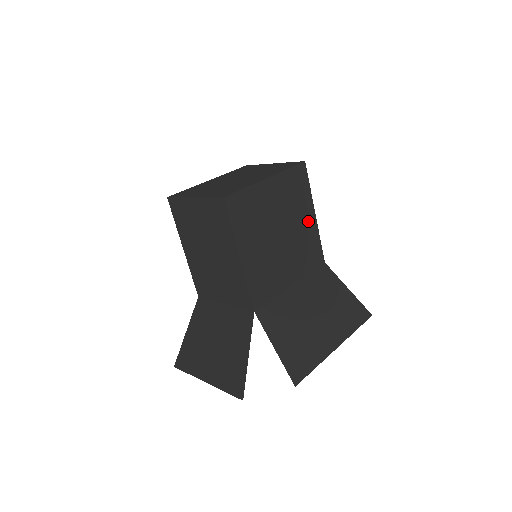
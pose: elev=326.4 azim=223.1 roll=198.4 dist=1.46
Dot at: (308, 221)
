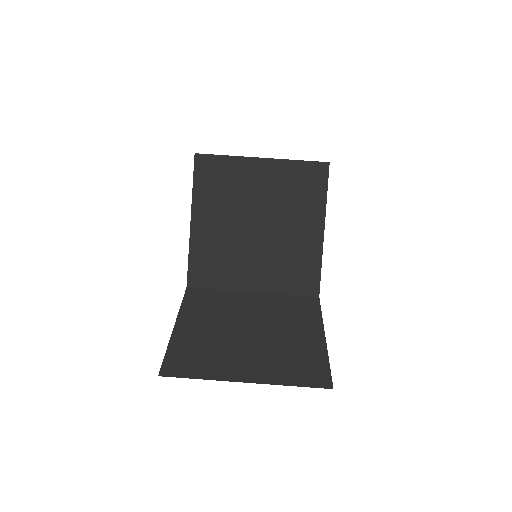
Dot at: (308, 233)
